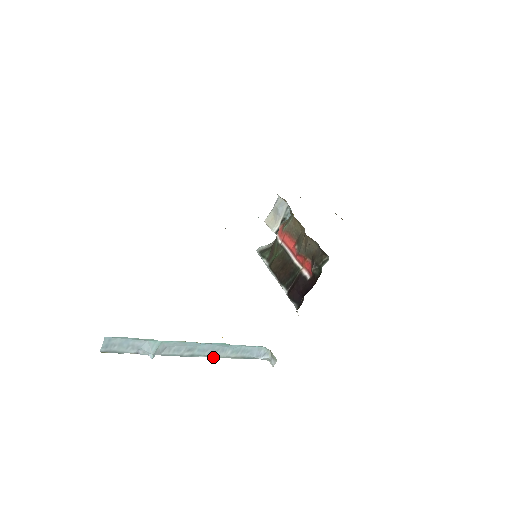
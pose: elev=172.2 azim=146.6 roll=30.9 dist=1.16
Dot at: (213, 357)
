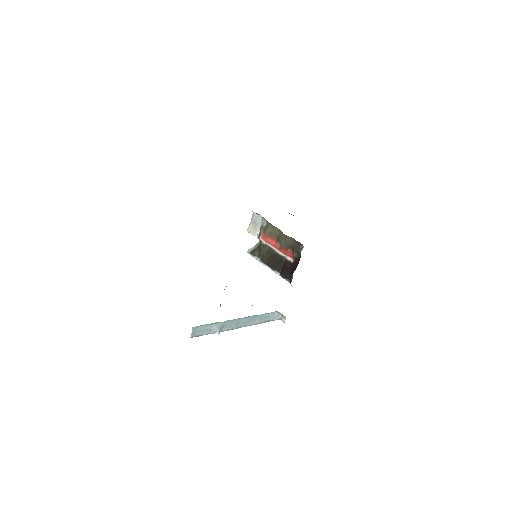
Dot at: occluded
